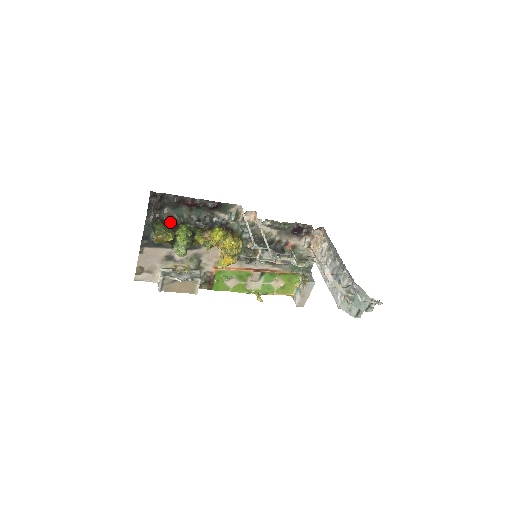
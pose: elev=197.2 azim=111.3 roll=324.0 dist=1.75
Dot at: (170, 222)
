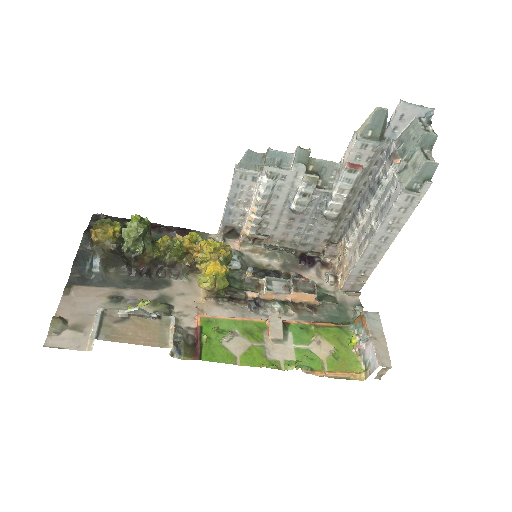
Dot at: occluded
